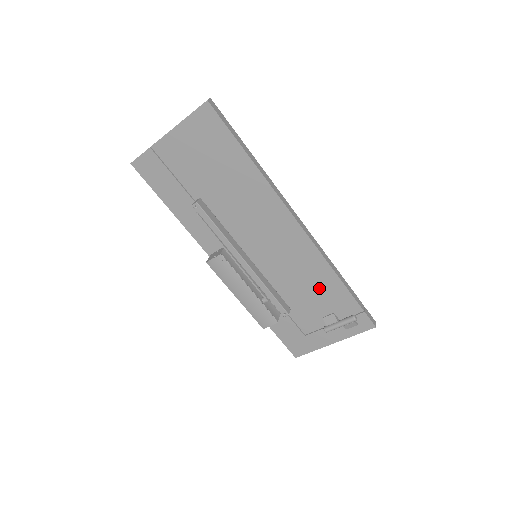
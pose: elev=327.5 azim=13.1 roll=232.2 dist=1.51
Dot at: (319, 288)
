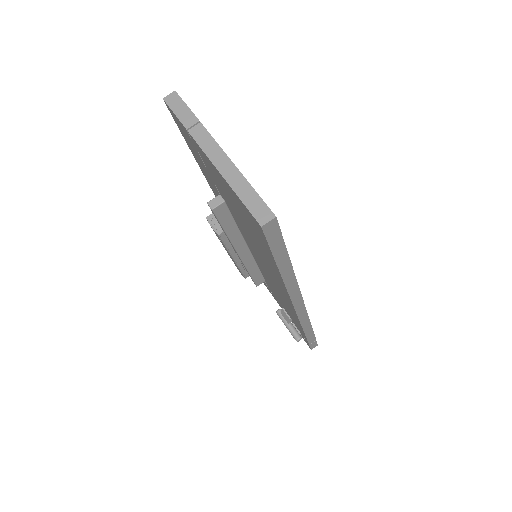
Dot at: (289, 312)
